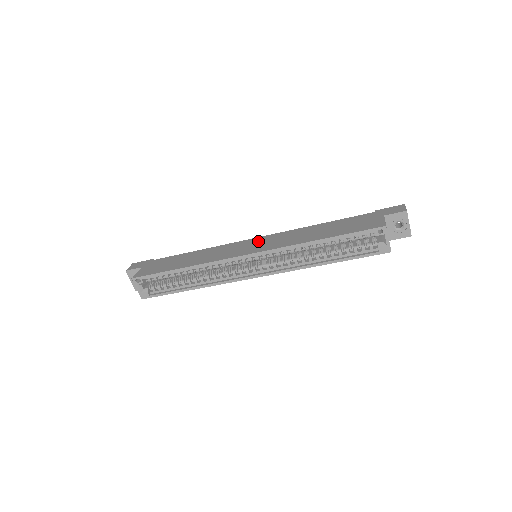
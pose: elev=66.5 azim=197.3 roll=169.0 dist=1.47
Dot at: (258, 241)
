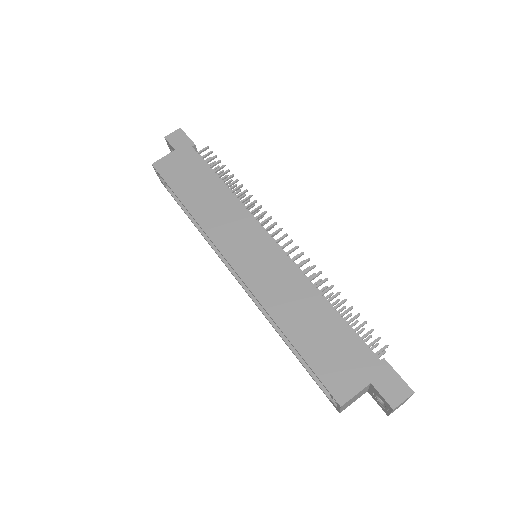
Dot at: (263, 249)
